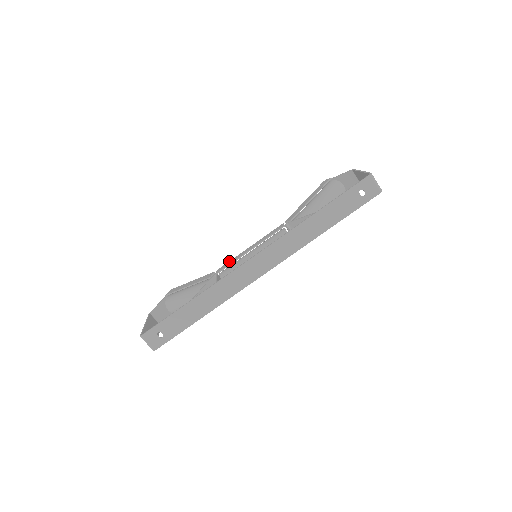
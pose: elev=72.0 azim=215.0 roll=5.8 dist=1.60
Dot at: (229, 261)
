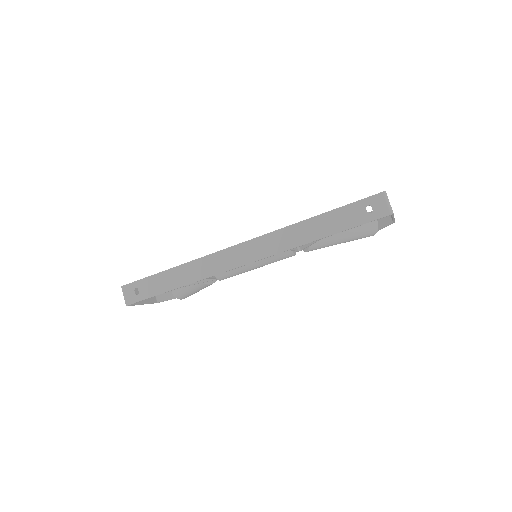
Dot at: occluded
